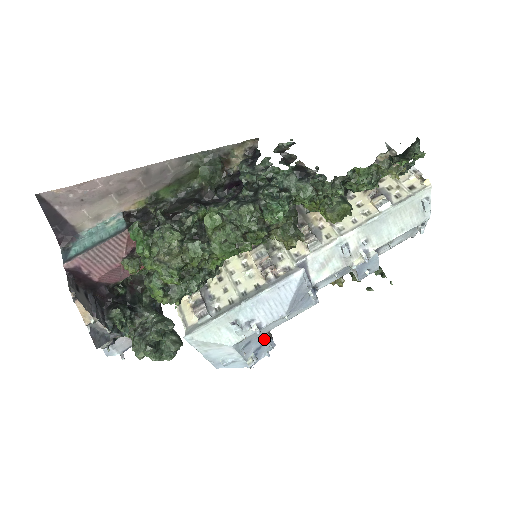
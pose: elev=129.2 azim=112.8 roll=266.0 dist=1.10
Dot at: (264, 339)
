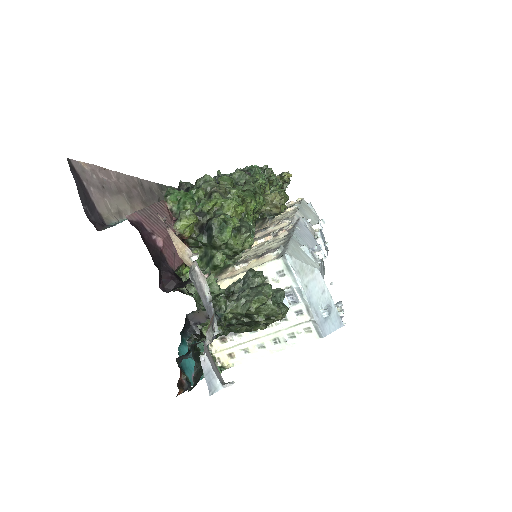
Dot at: occluded
